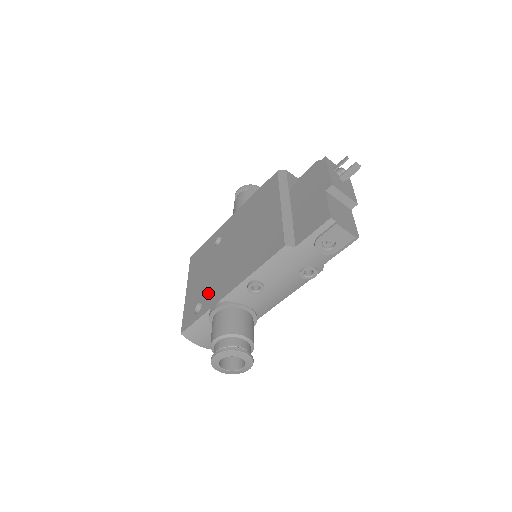
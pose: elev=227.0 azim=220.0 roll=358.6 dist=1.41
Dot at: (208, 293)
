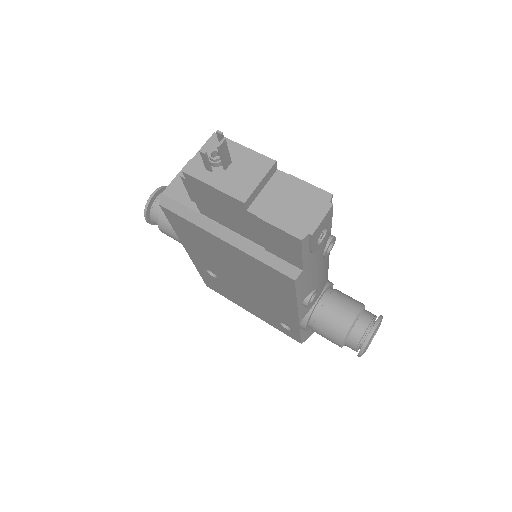
Dot at: (276, 317)
